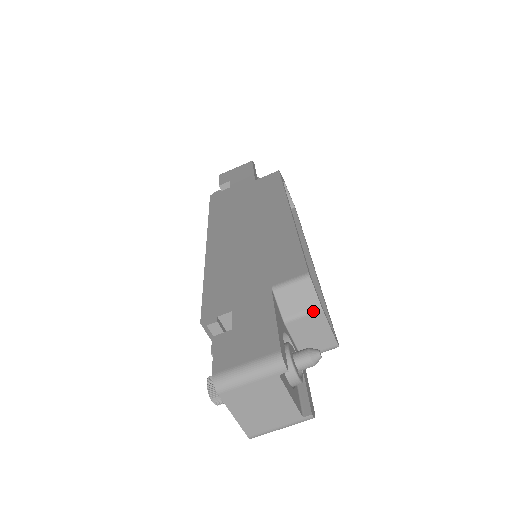
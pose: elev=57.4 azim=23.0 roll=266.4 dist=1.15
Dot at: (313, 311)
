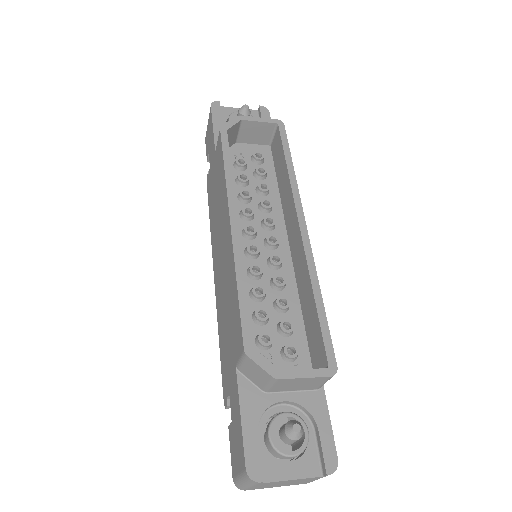
Dot at: (273, 382)
